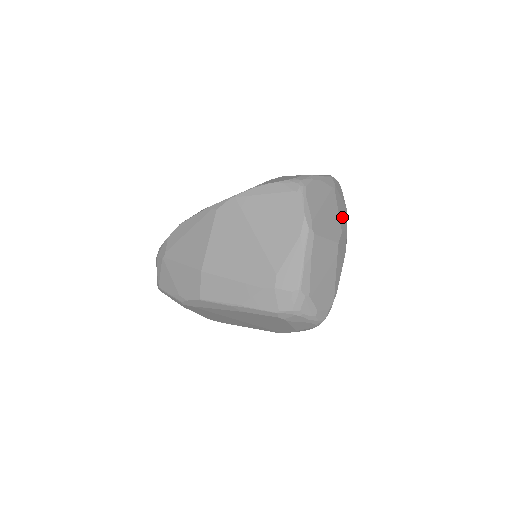
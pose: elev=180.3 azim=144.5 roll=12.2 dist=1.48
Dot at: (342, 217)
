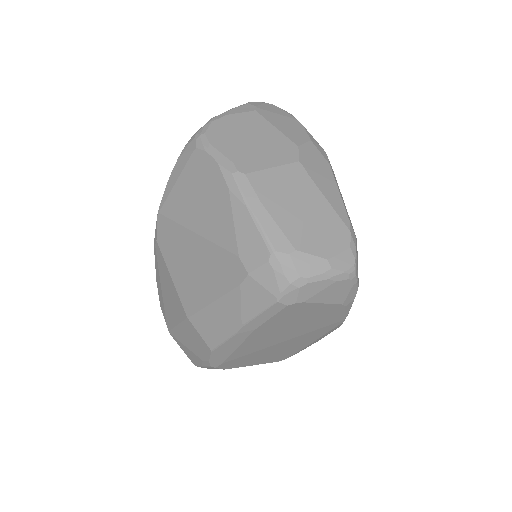
Dot at: (291, 132)
